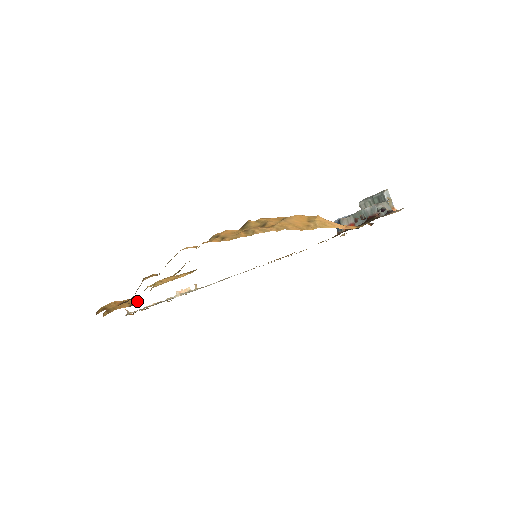
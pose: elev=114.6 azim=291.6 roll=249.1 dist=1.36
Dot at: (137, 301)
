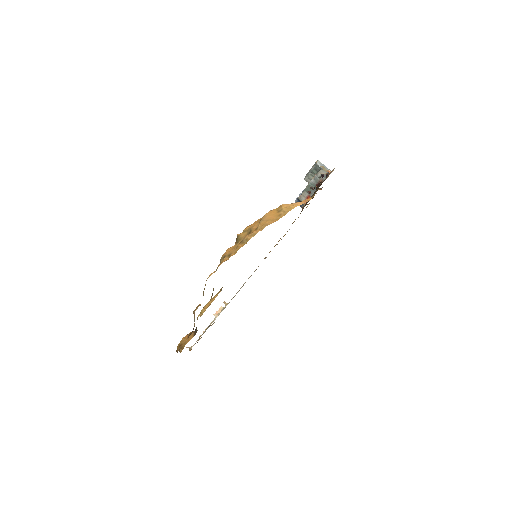
Dot at: occluded
